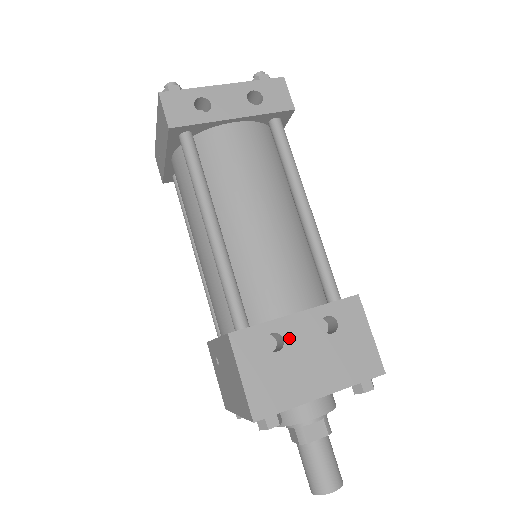
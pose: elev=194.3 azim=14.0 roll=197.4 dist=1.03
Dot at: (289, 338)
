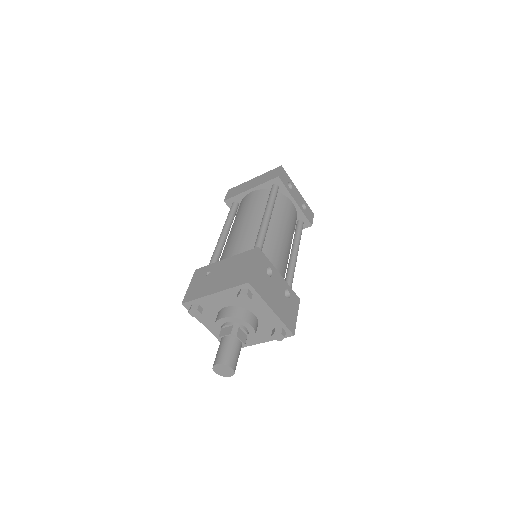
Dot at: (274, 277)
